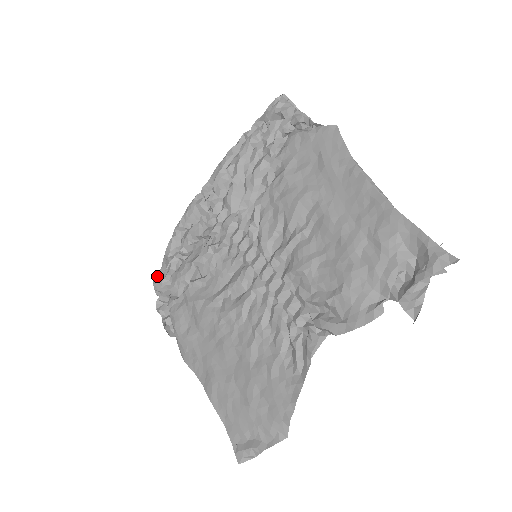
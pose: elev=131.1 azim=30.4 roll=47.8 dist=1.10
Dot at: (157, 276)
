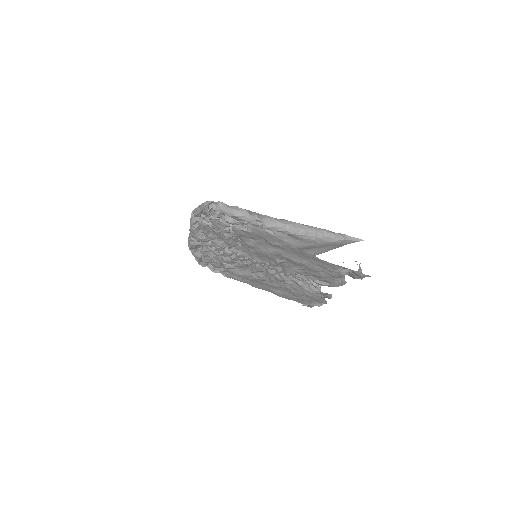
Dot at: (199, 263)
